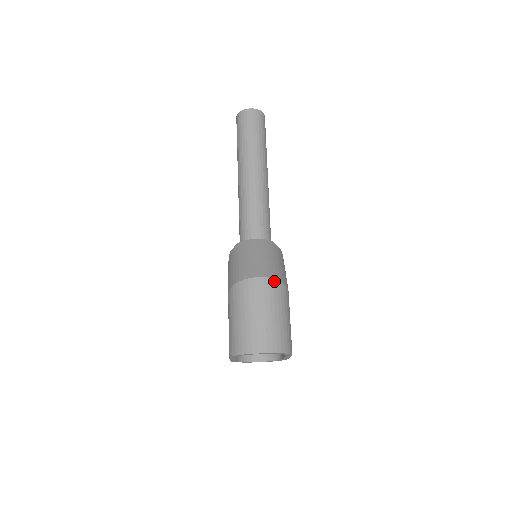
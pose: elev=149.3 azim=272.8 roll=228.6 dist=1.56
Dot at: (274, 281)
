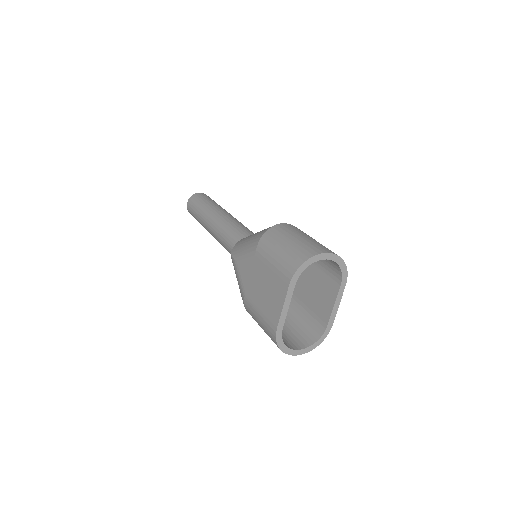
Dot at: occluded
